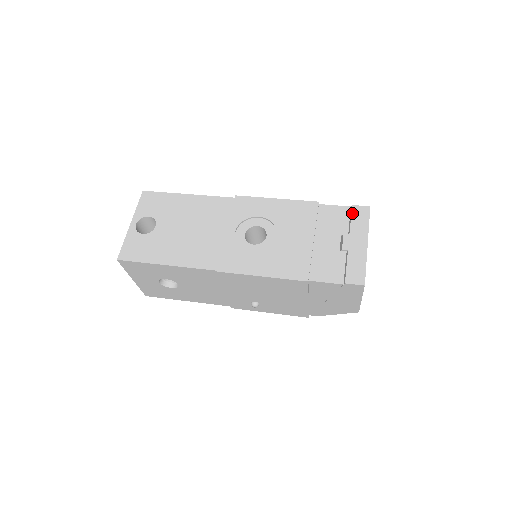
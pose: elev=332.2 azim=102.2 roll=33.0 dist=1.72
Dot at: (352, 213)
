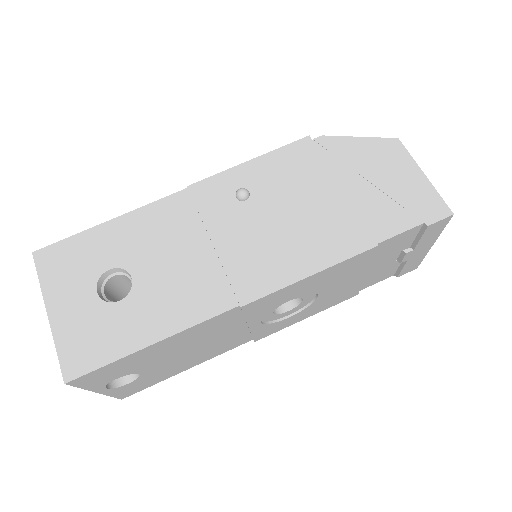
Dot at: (425, 233)
